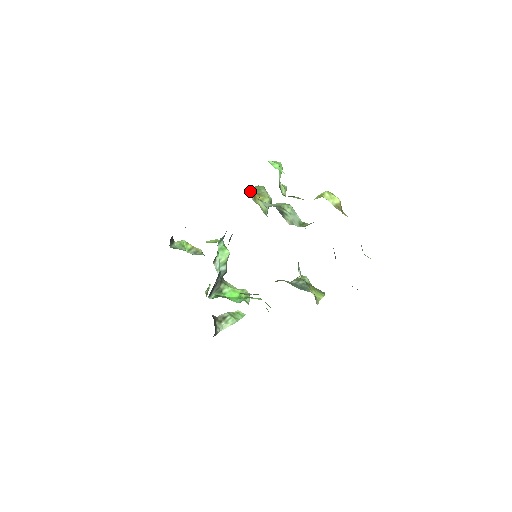
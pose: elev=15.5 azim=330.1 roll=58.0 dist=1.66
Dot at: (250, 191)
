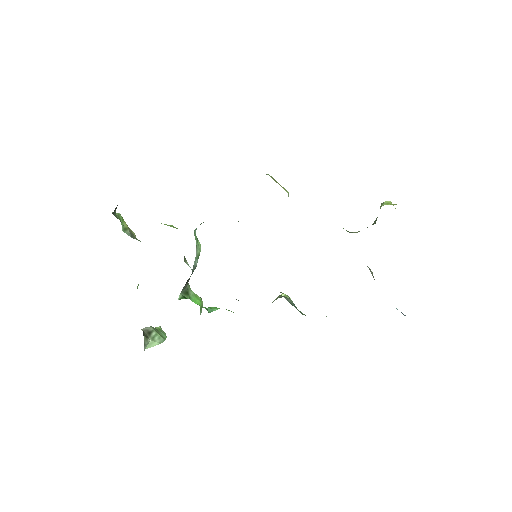
Dot at: occluded
